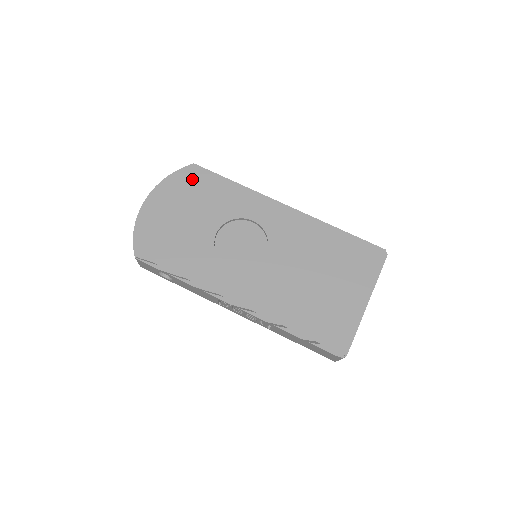
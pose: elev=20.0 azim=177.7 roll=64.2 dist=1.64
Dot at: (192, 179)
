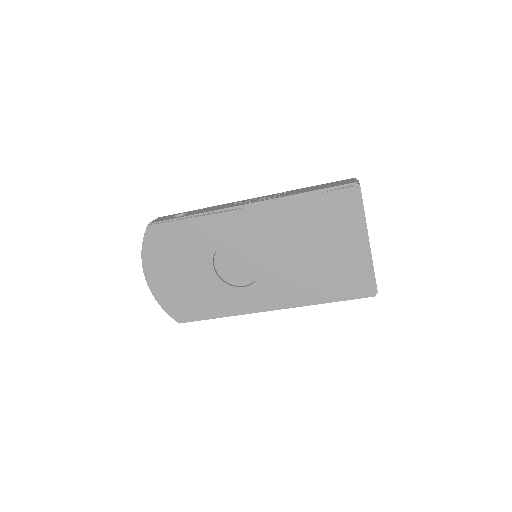
Dot at: (160, 240)
